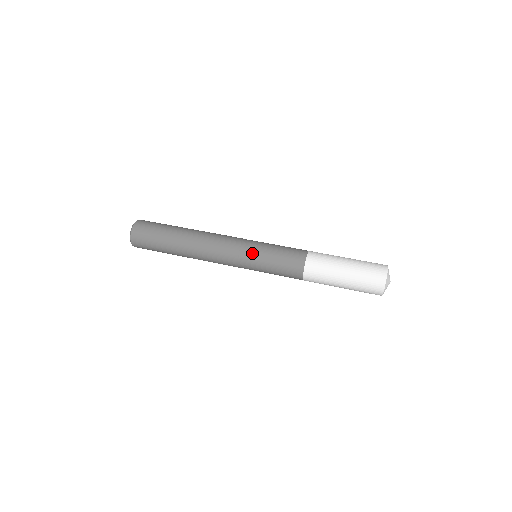
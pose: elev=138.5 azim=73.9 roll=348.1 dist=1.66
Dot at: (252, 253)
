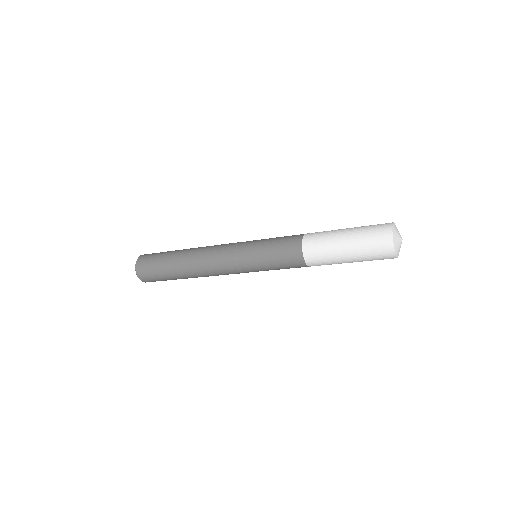
Dot at: (249, 244)
